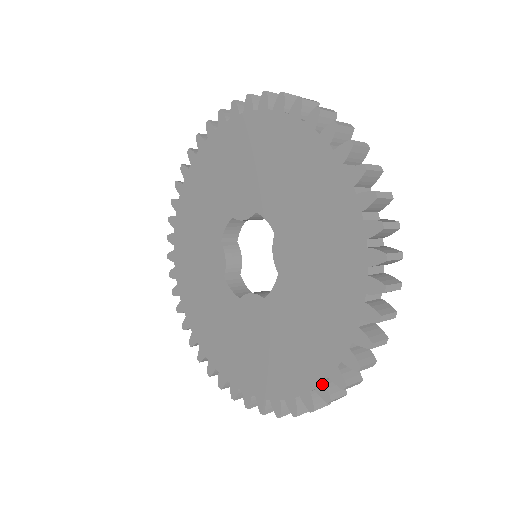
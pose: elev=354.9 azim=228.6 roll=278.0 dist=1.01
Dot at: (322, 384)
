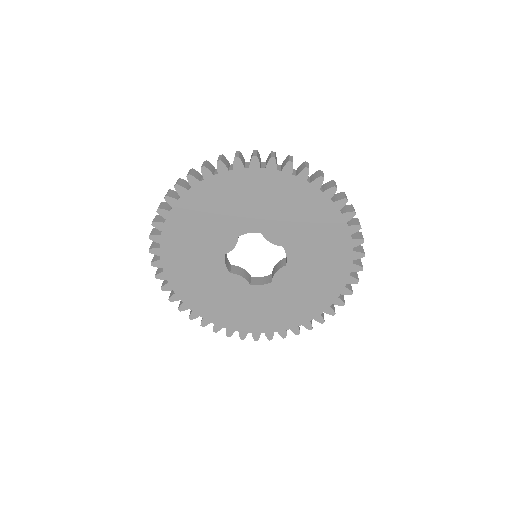
Dot at: (259, 334)
